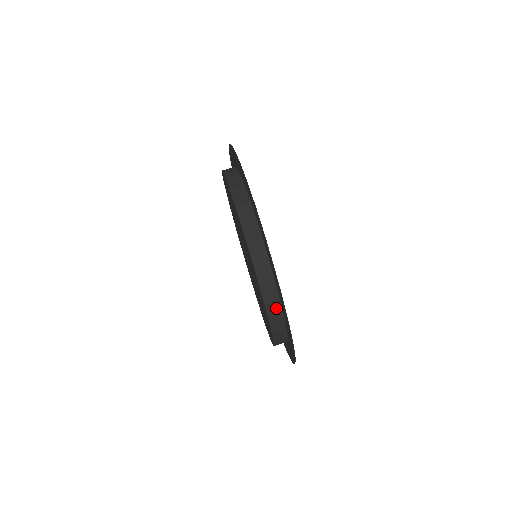
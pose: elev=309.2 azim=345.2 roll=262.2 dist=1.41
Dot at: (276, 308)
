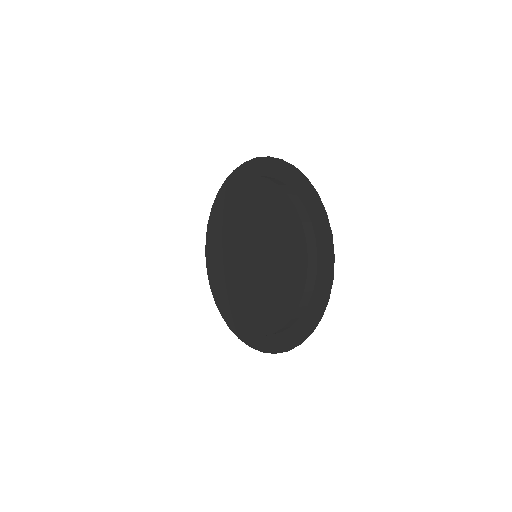
Dot at: (274, 334)
